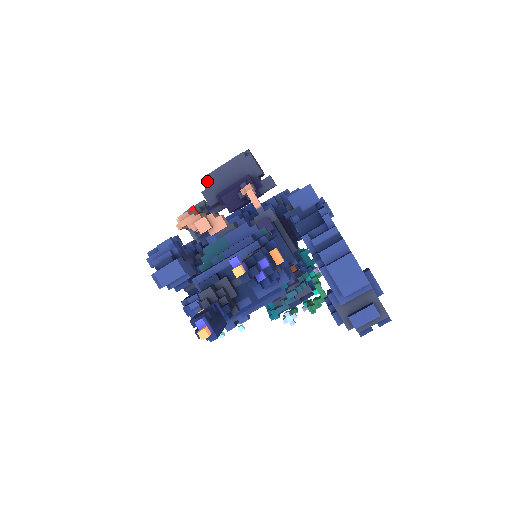
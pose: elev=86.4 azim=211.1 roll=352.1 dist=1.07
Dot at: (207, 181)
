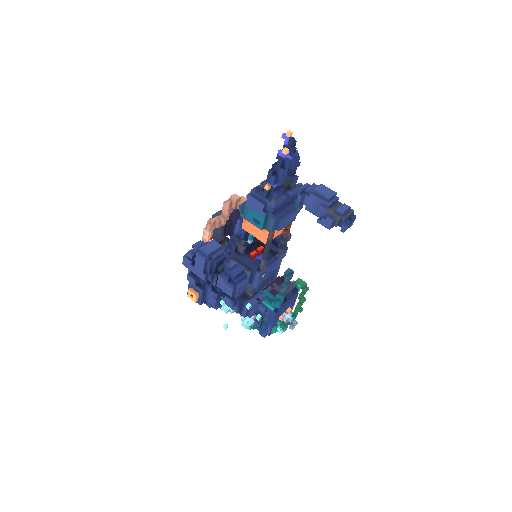
Dot at: occluded
